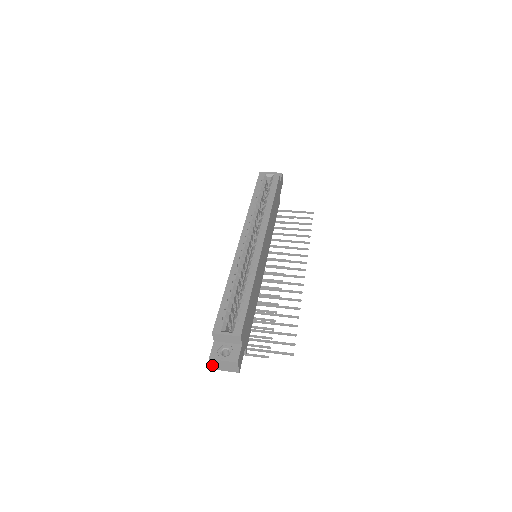
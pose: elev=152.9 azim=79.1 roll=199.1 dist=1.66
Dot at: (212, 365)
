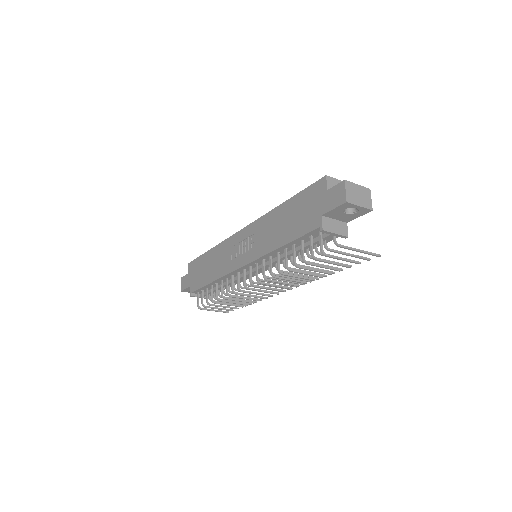
Dot at: (347, 193)
